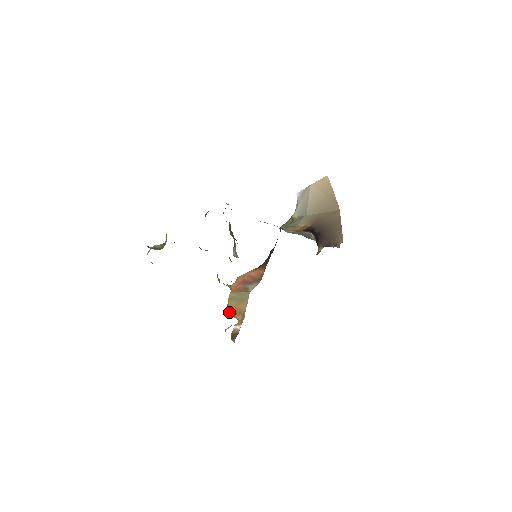
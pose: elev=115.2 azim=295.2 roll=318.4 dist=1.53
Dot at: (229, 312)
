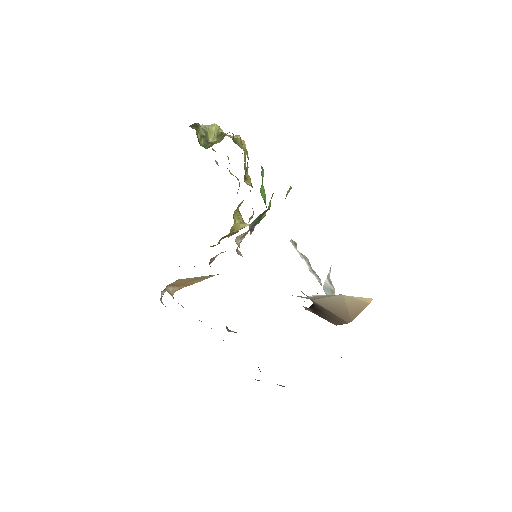
Dot at: (169, 285)
